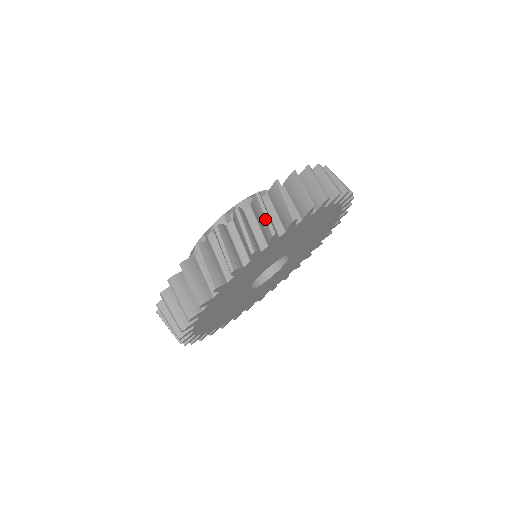
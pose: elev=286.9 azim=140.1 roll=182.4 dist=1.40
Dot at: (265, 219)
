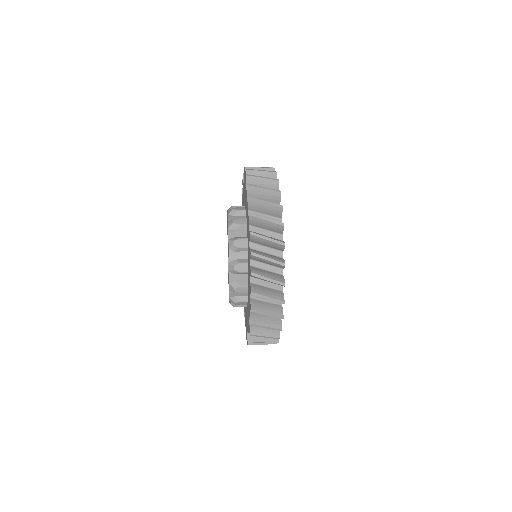
Dot at: occluded
